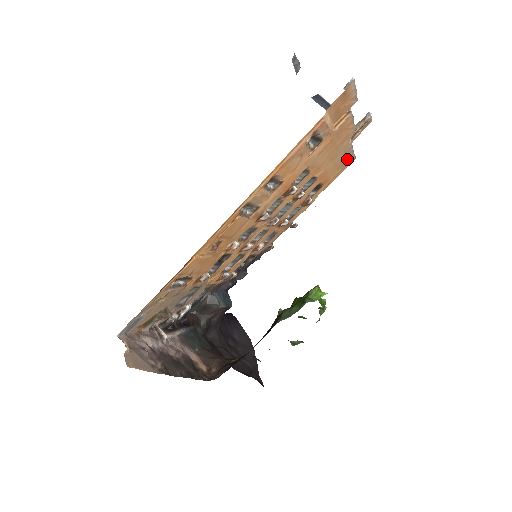
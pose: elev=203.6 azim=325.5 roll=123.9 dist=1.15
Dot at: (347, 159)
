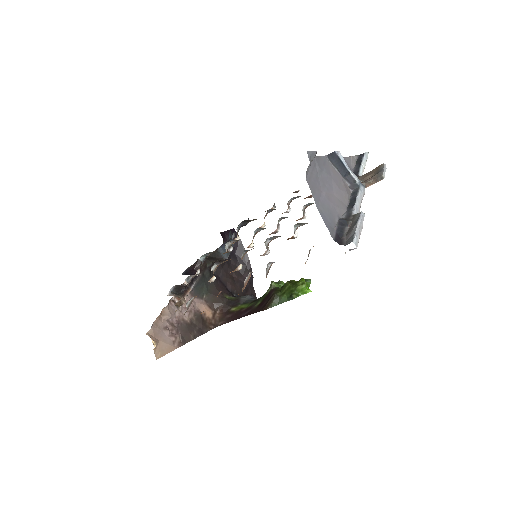
Dot at: occluded
